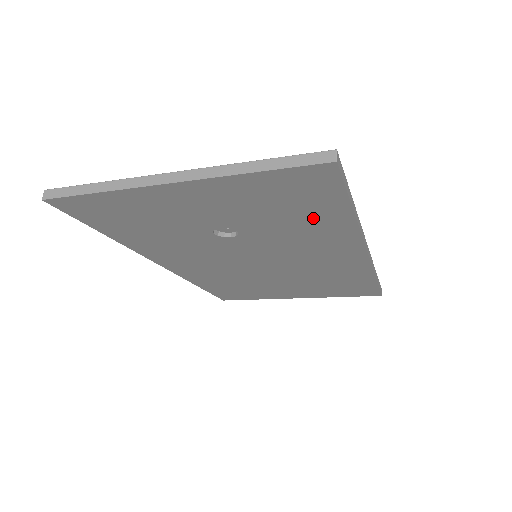
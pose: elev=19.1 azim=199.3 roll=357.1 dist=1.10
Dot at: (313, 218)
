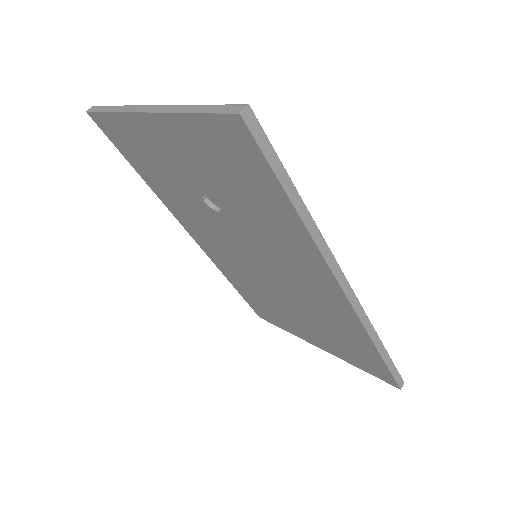
Dot at: (266, 206)
